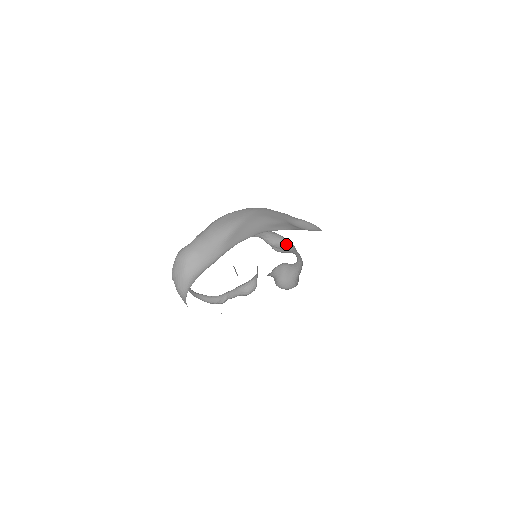
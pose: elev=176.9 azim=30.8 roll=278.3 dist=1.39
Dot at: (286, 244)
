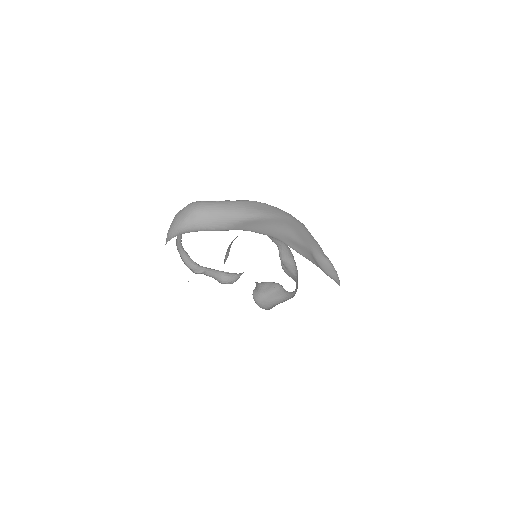
Dot at: (293, 268)
